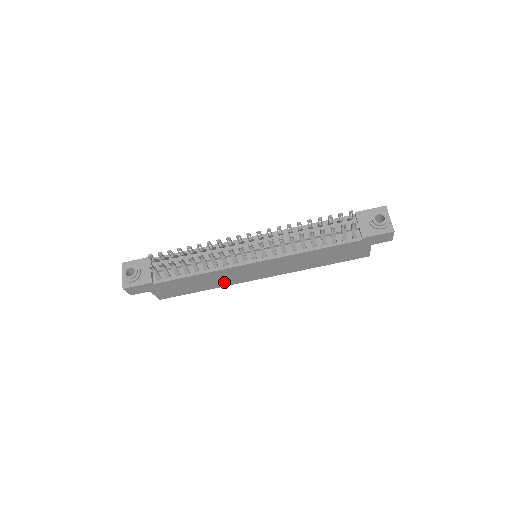
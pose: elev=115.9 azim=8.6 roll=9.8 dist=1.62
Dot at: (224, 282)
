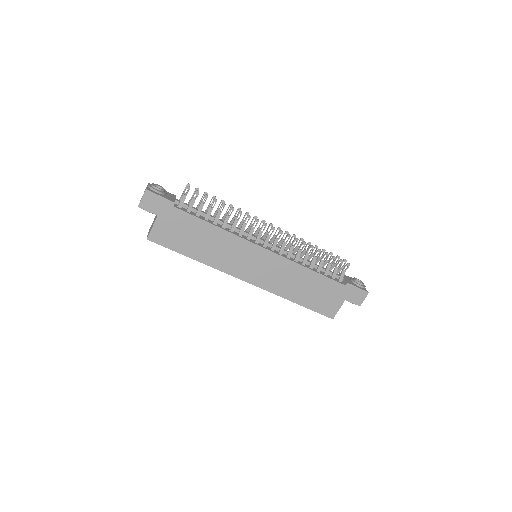
Dot at: (218, 259)
